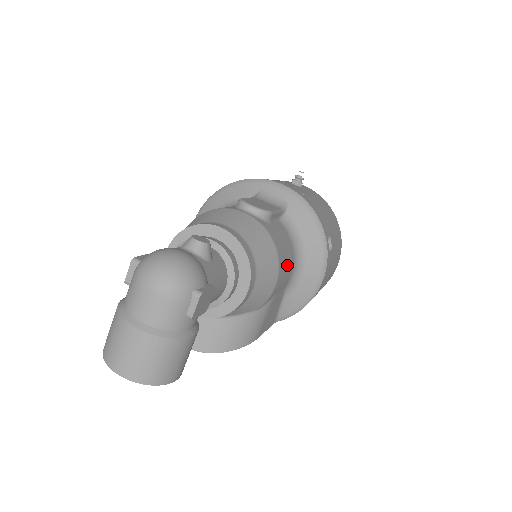
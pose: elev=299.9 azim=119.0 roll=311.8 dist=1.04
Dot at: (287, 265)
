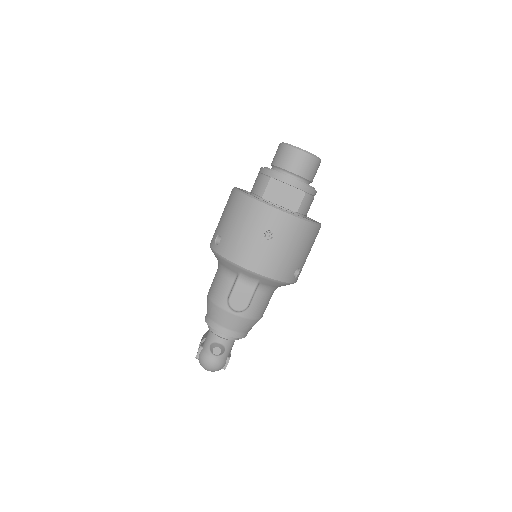
Dot at: (267, 305)
